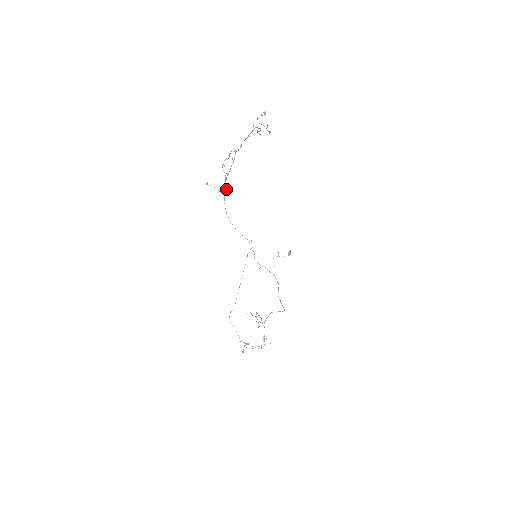
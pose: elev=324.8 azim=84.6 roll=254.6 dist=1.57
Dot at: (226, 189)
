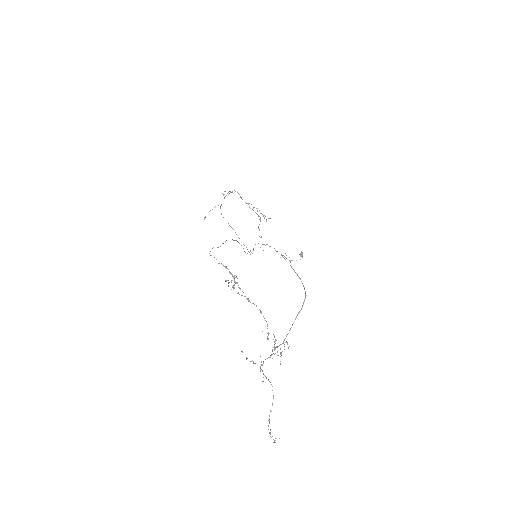
Dot at: occluded
